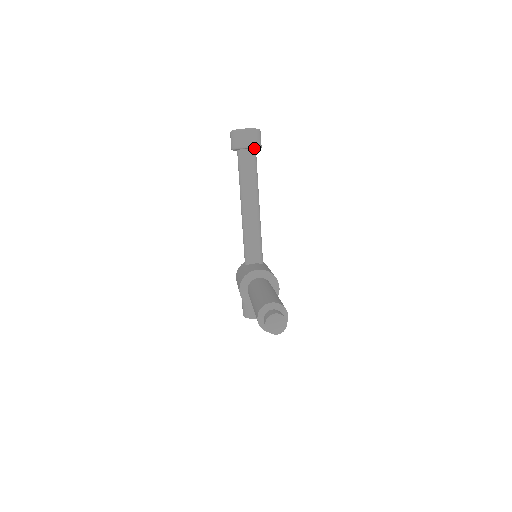
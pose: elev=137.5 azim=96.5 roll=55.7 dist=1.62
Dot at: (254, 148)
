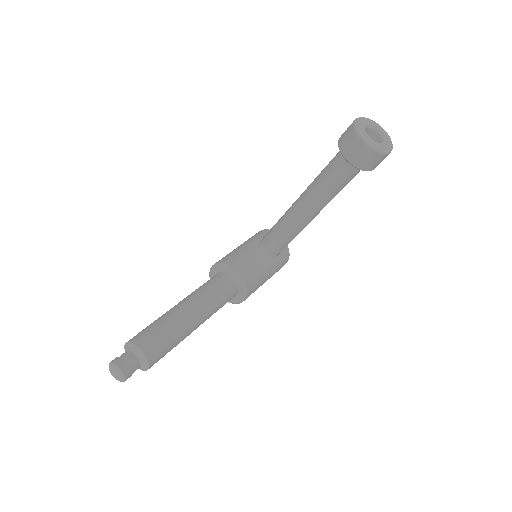
Dot at: occluded
